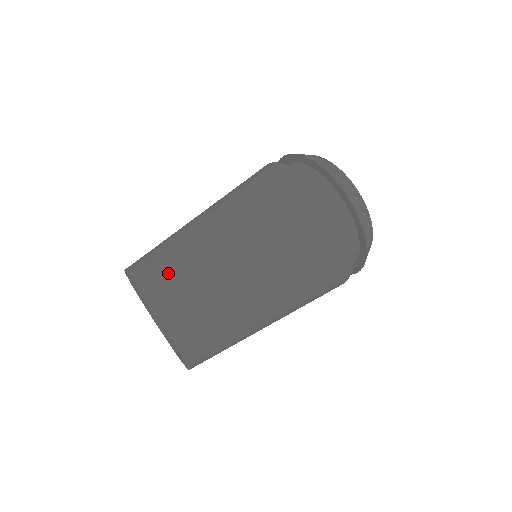
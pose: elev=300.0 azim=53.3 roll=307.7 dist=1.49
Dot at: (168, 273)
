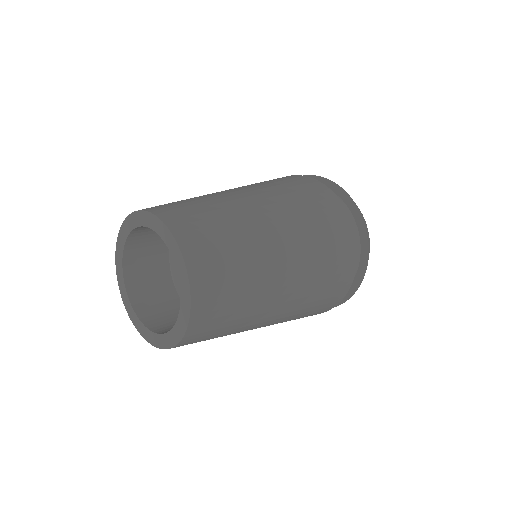
Dot at: (176, 204)
